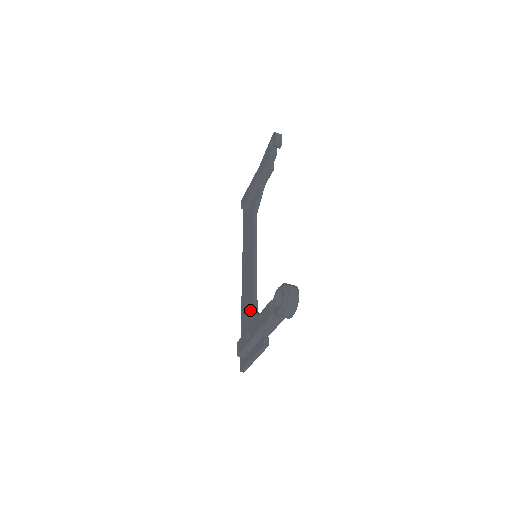
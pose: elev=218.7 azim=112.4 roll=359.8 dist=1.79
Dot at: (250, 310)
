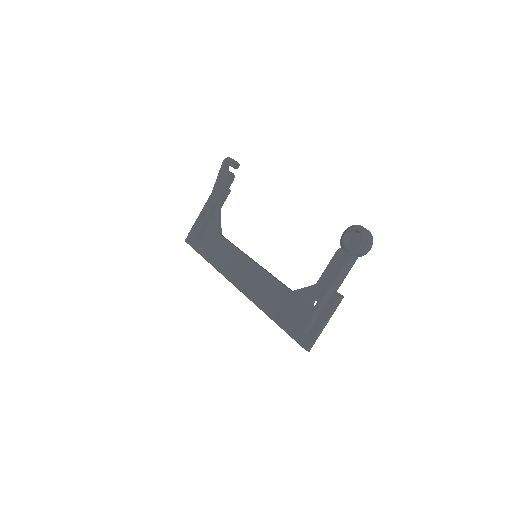
Dot at: (284, 295)
